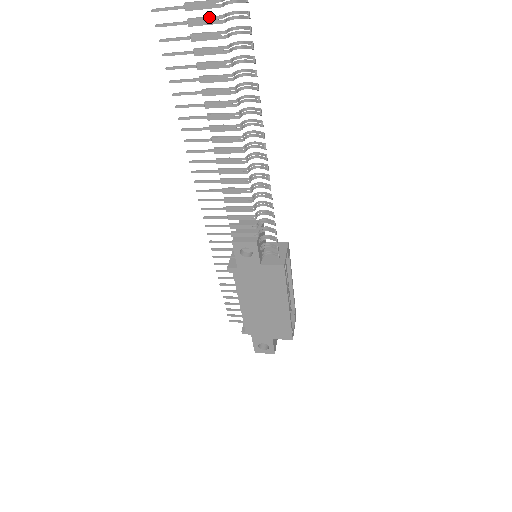
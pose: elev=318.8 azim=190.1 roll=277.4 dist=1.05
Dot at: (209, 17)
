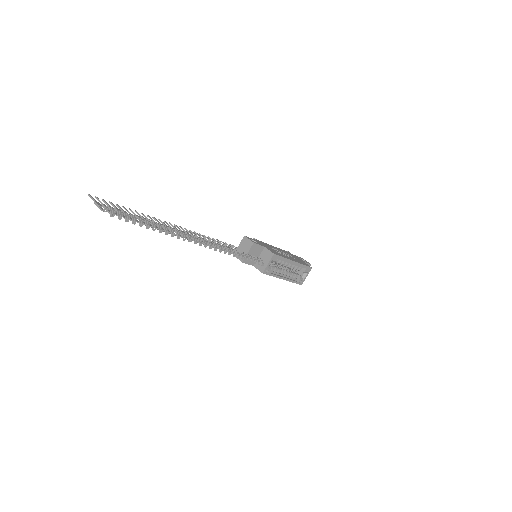
Dot at: occluded
